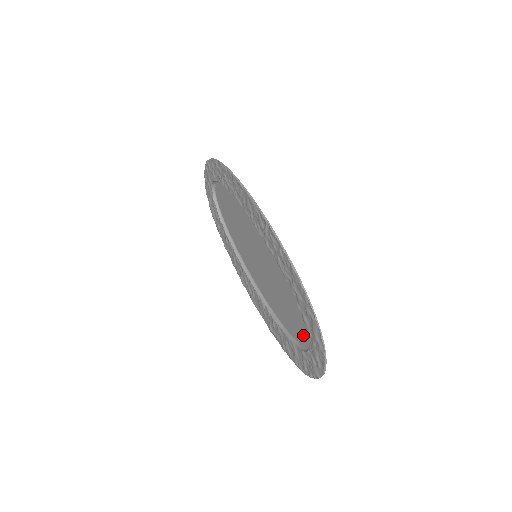
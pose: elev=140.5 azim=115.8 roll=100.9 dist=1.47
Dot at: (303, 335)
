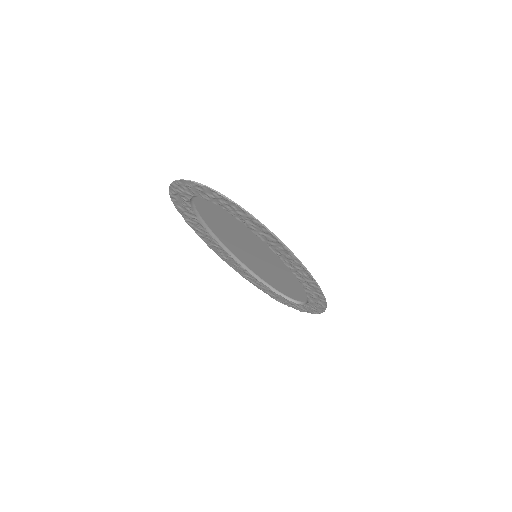
Dot at: (295, 297)
